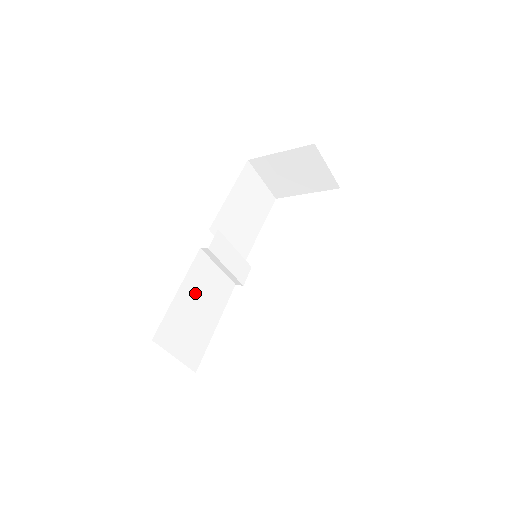
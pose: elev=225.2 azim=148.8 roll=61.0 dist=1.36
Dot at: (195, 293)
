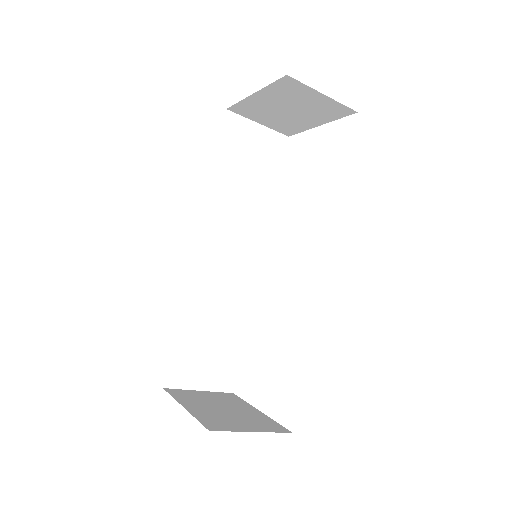
Dot at: (203, 313)
